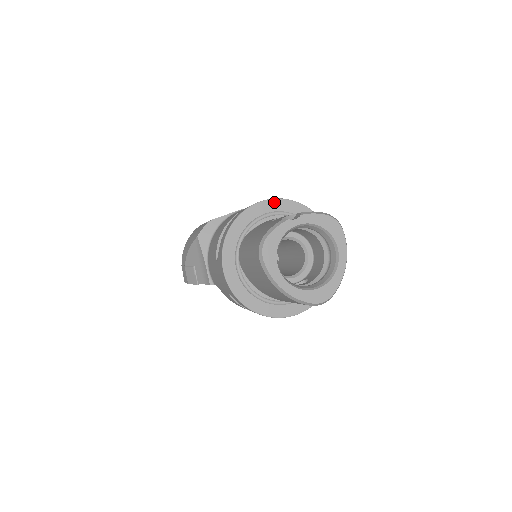
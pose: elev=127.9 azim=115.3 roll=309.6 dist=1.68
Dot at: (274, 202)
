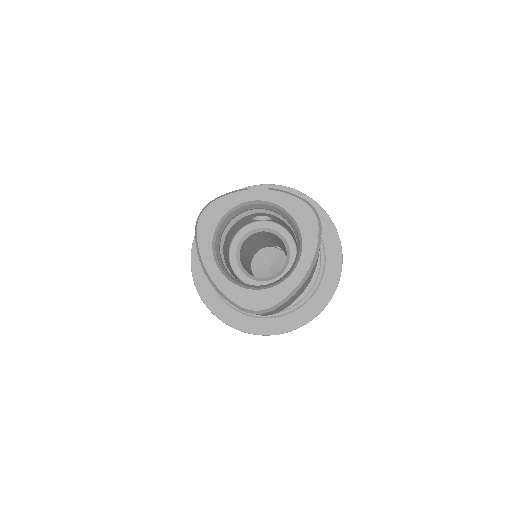
Dot at: occluded
